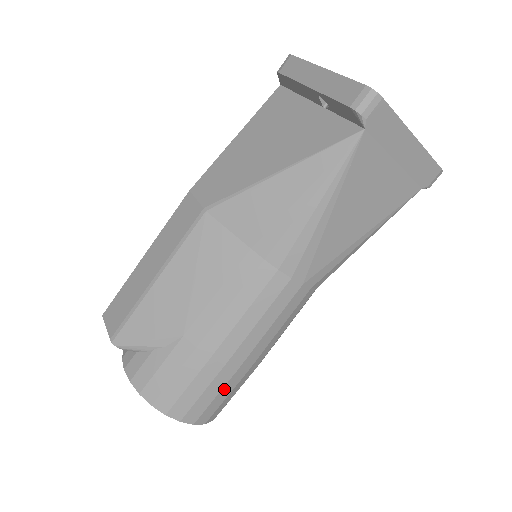
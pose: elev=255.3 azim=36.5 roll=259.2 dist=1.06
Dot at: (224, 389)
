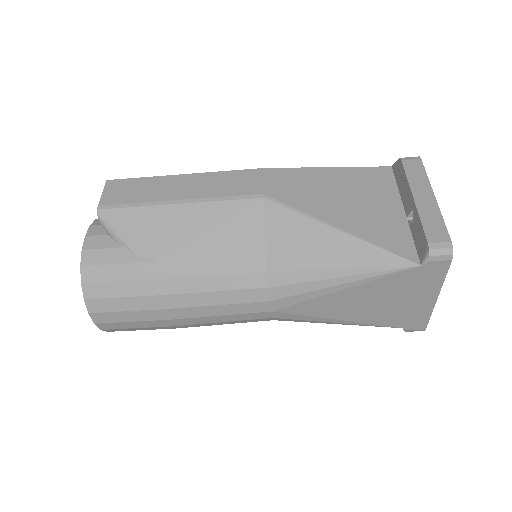
Dot at: (143, 322)
